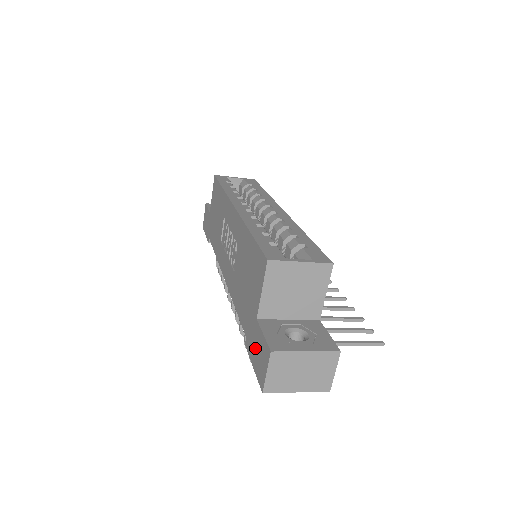
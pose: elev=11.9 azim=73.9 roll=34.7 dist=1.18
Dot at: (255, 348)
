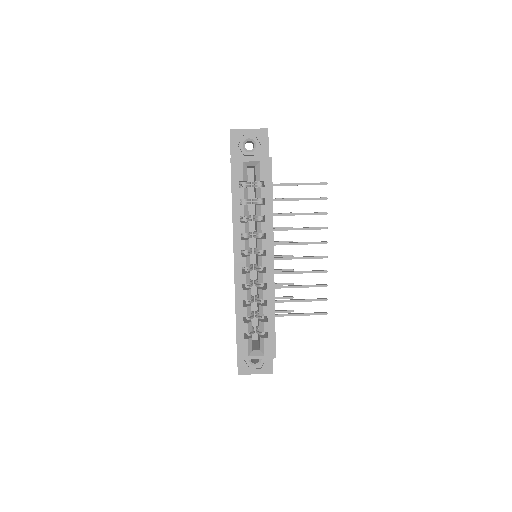
Dot at: occluded
